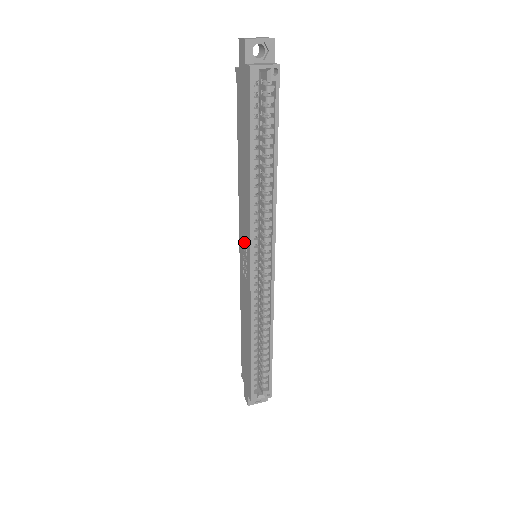
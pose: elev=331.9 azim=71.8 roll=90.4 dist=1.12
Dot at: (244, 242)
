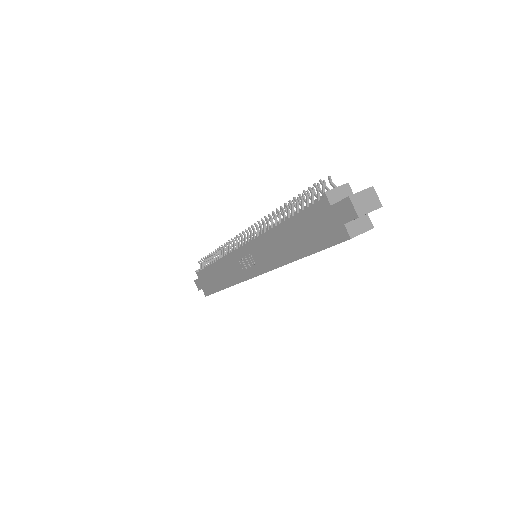
Dot at: (253, 256)
